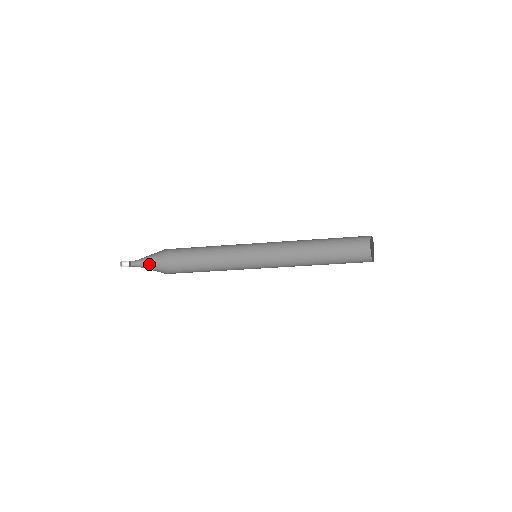
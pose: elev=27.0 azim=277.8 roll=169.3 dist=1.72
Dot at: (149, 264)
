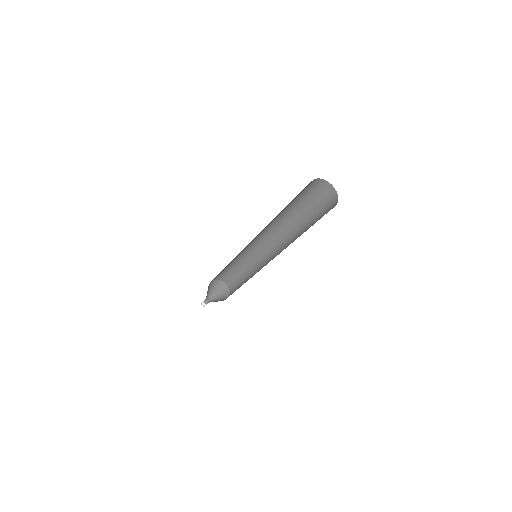
Dot at: (216, 294)
